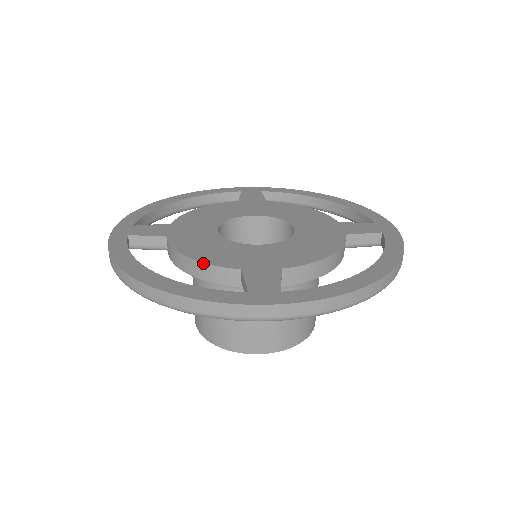
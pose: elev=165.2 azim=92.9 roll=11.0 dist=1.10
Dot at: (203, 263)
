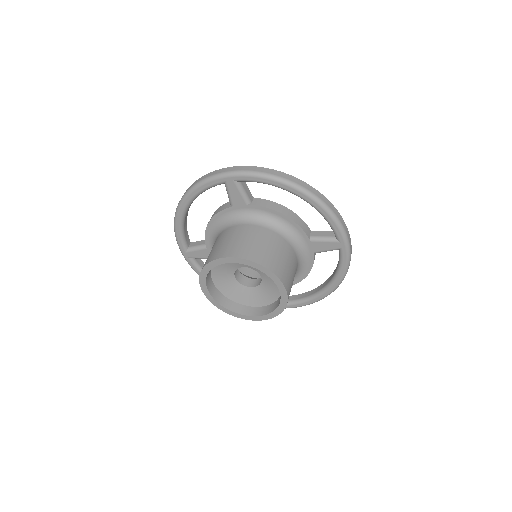
Dot at: (217, 209)
